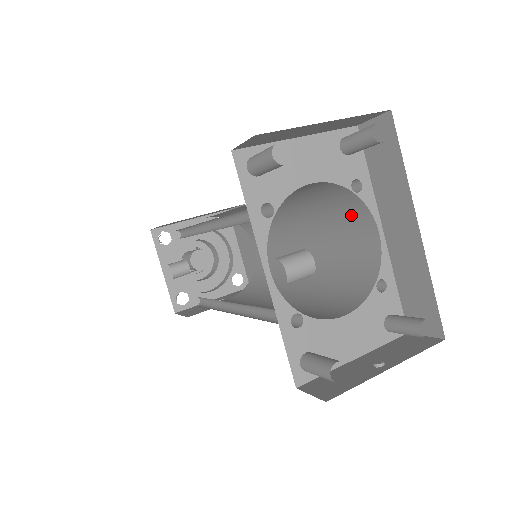
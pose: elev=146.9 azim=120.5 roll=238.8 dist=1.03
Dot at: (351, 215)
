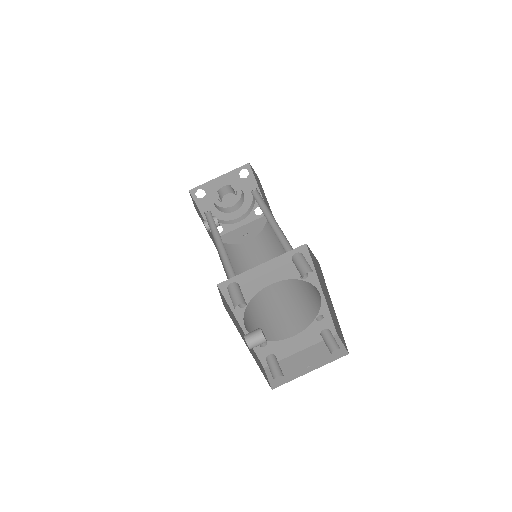
Dot at: occluded
